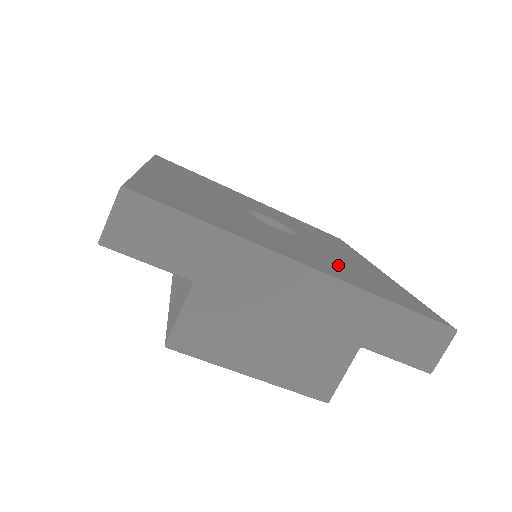
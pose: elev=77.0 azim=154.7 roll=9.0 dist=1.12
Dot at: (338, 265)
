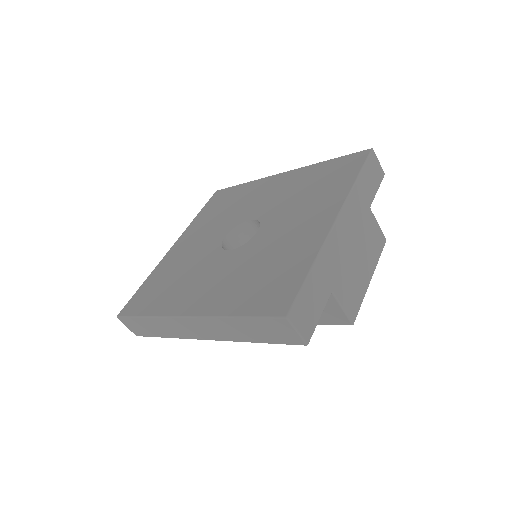
Dot at: (308, 200)
